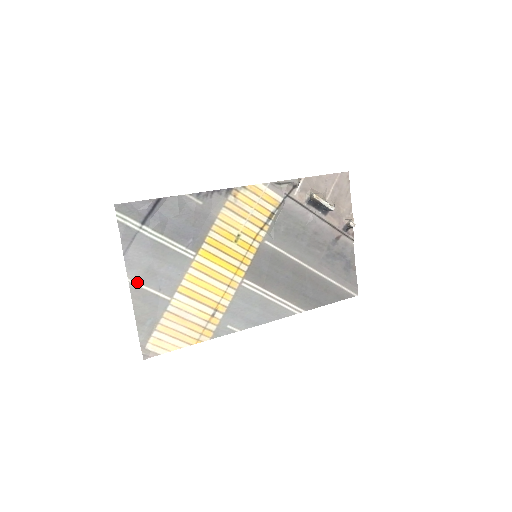
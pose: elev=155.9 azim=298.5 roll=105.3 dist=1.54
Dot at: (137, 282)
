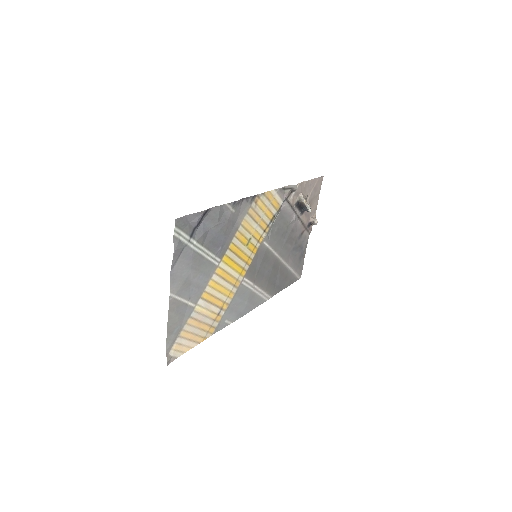
Dot at: (175, 295)
